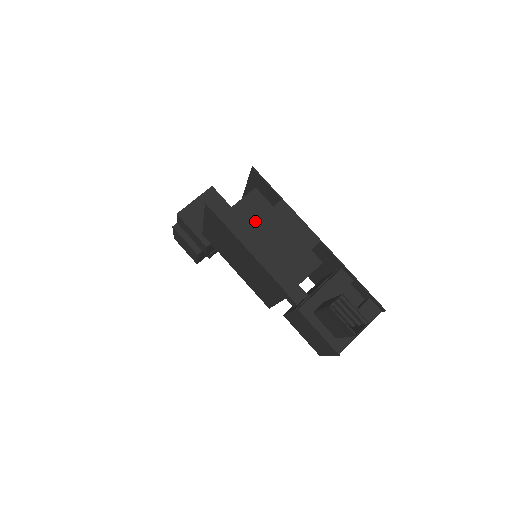
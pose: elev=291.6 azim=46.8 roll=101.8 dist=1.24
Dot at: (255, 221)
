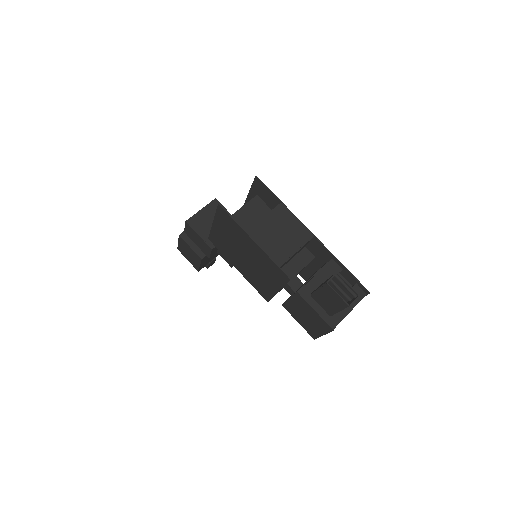
Dot at: occluded
